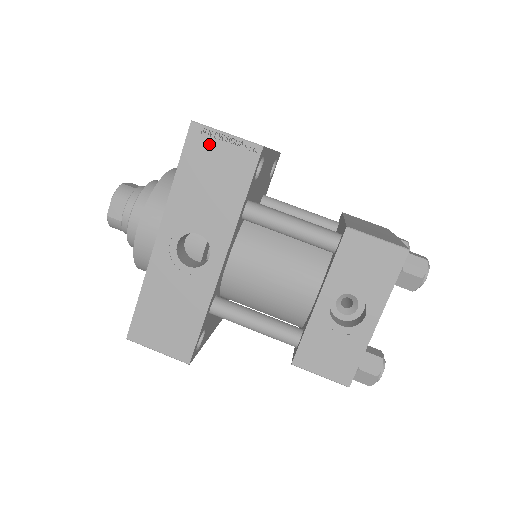
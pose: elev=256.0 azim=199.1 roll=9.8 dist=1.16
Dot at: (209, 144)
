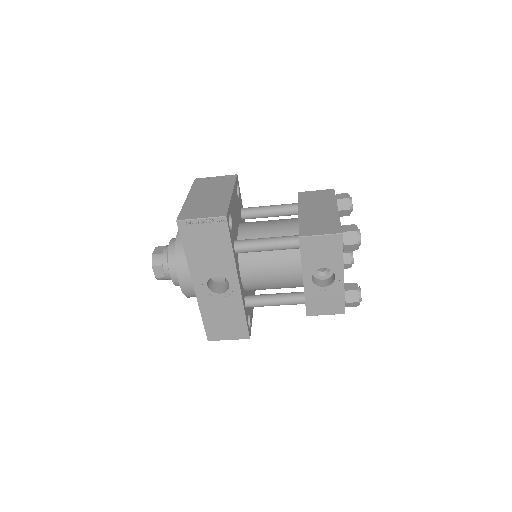
Dot at: (194, 228)
